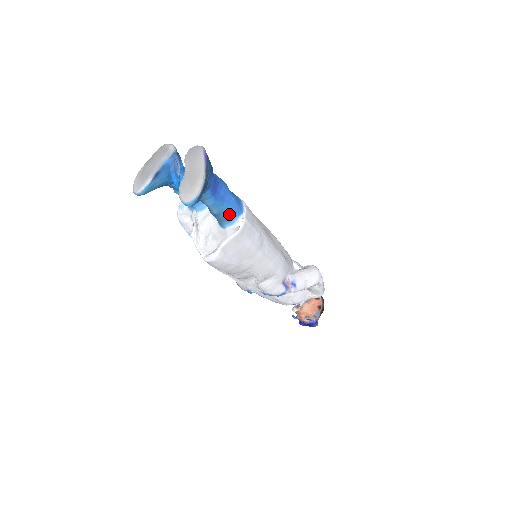
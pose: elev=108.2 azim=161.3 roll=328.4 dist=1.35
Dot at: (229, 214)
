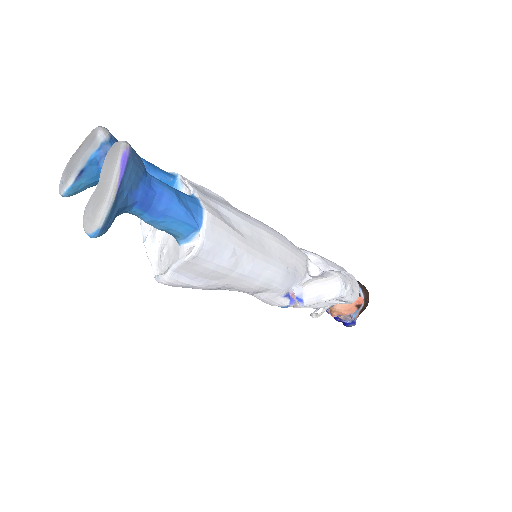
Dot at: (180, 230)
